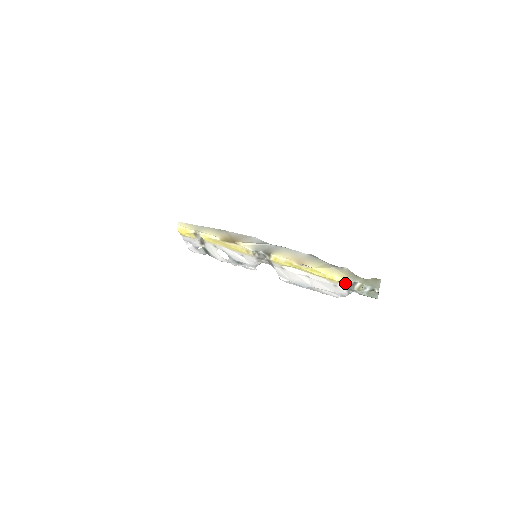
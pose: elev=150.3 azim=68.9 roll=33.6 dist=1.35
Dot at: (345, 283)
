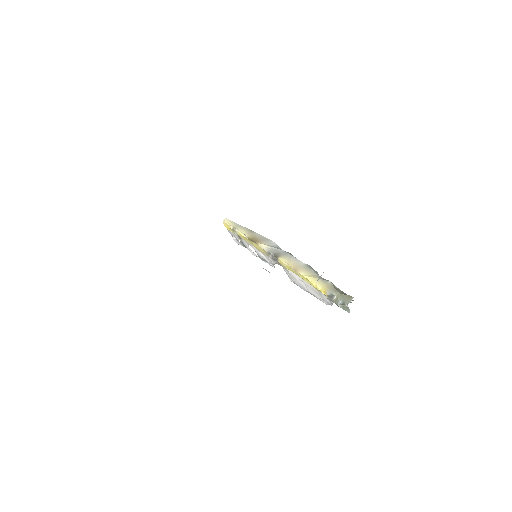
Dot at: (325, 293)
